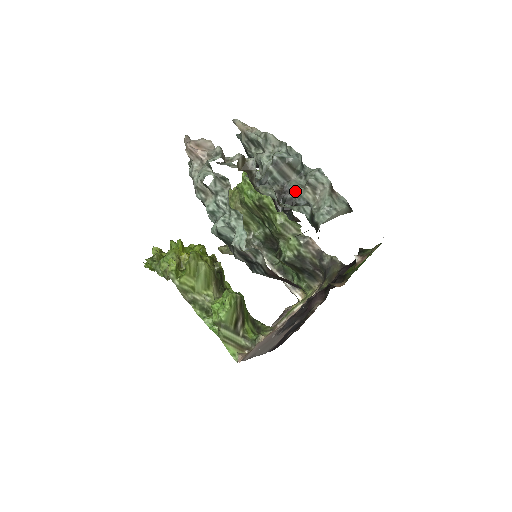
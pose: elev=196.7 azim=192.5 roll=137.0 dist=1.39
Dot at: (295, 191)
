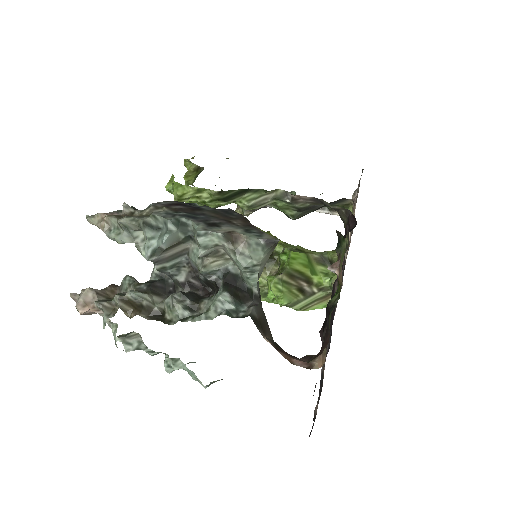
Dot at: (200, 273)
